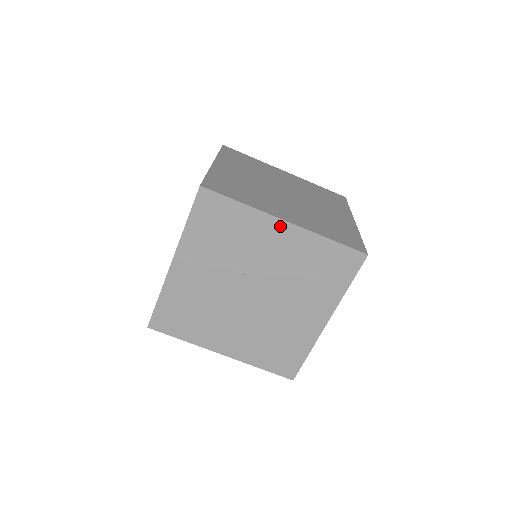
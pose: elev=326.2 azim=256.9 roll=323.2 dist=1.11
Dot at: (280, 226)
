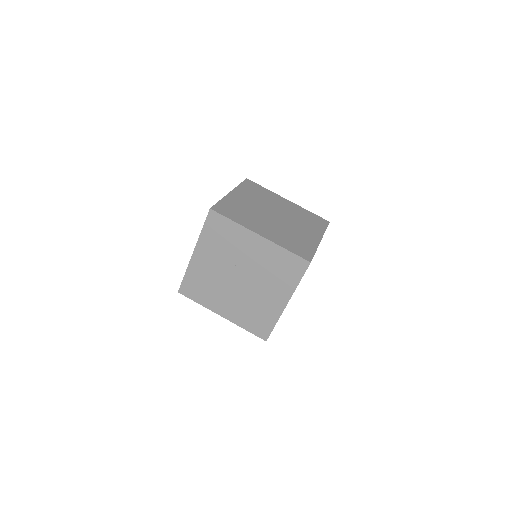
Dot at: (256, 238)
